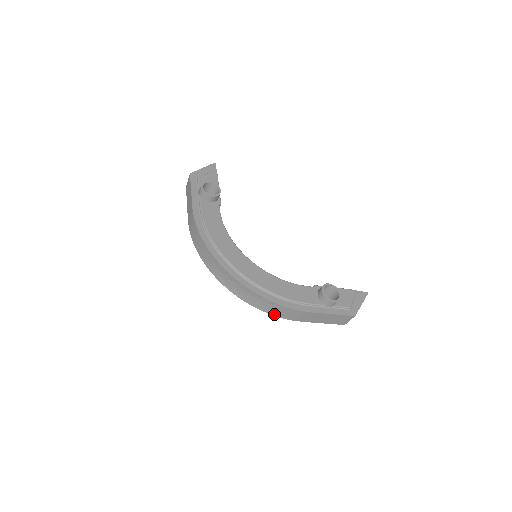
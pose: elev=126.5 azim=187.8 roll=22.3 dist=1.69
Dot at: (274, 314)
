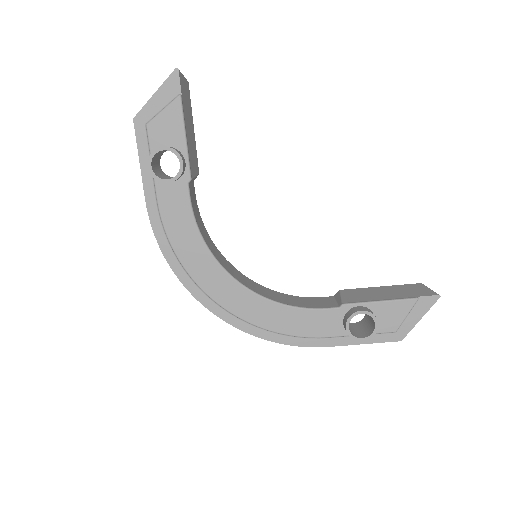
Dot at: occluded
